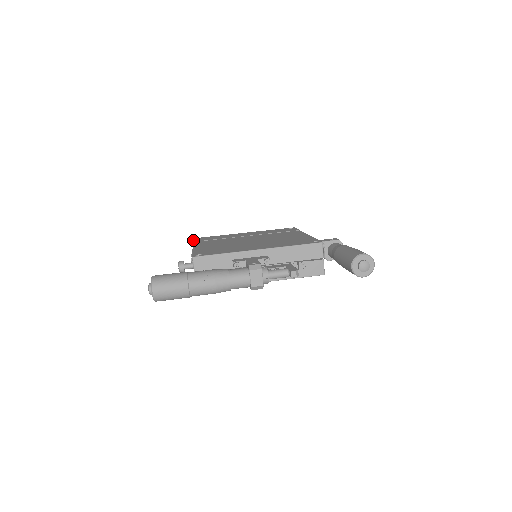
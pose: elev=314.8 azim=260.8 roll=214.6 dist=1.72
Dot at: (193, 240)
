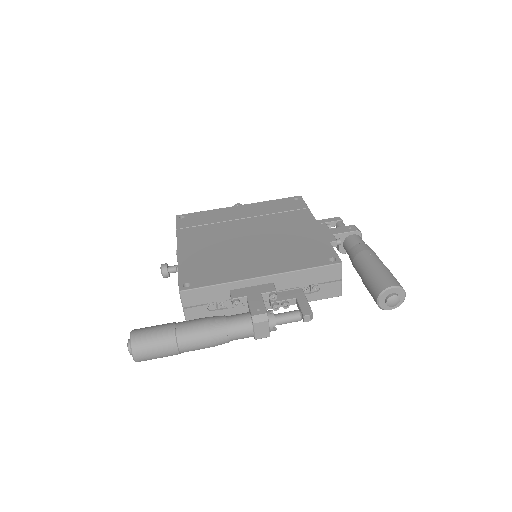
Dot at: (176, 224)
